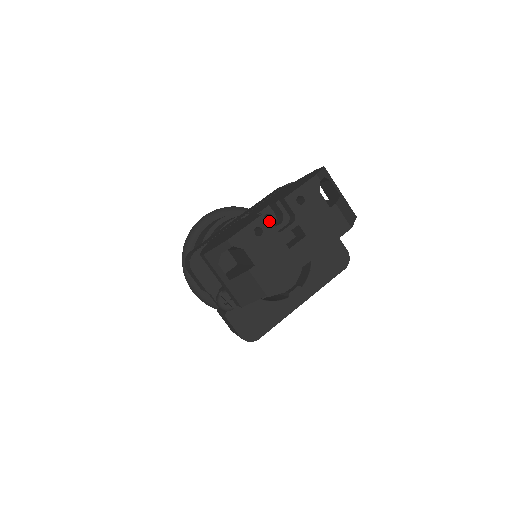
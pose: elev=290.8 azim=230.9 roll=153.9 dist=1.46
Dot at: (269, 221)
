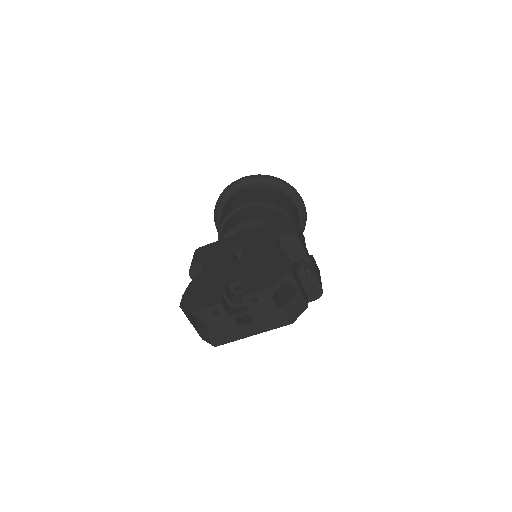
Dot at: occluded
